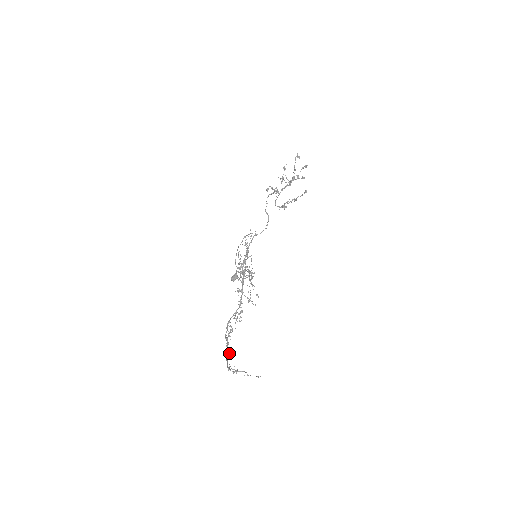
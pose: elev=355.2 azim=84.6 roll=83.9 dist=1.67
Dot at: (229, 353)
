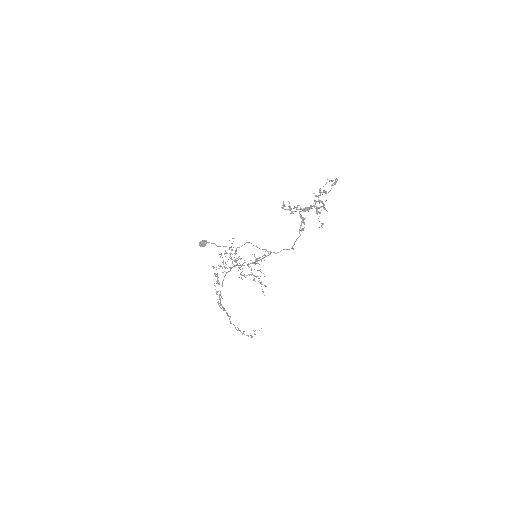
Dot at: (228, 315)
